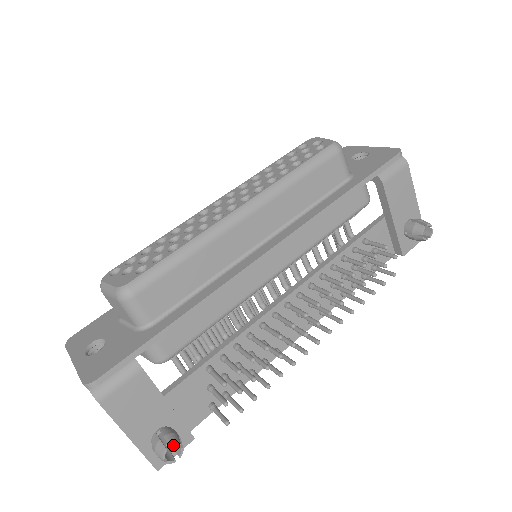
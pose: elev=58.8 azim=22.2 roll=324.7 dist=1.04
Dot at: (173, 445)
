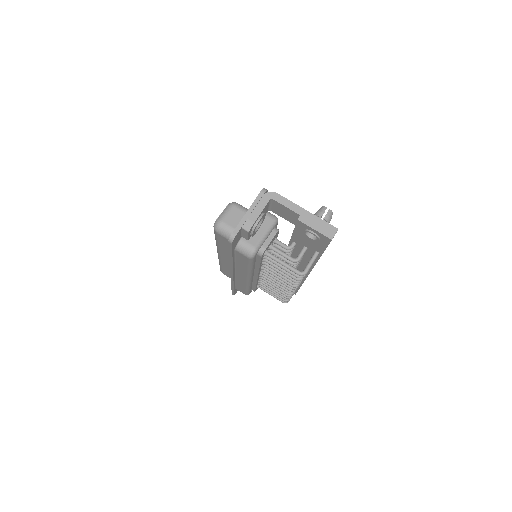
Dot at: occluded
